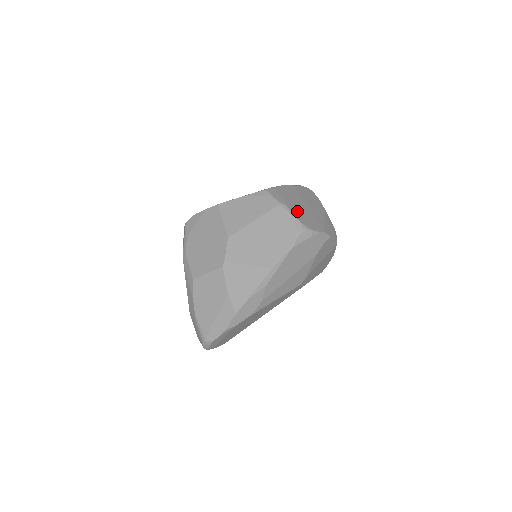
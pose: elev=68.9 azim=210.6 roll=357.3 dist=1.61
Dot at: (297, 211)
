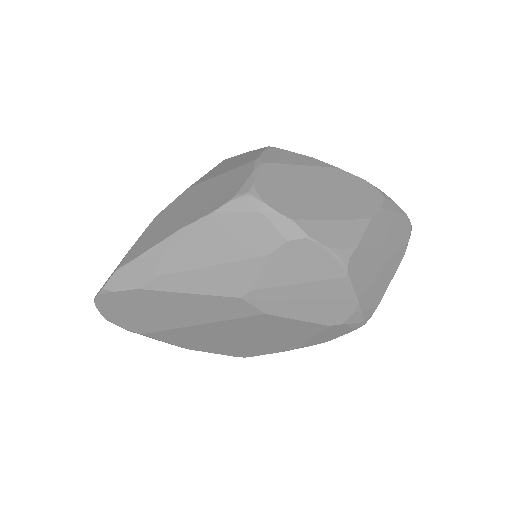
Dot at: (276, 177)
